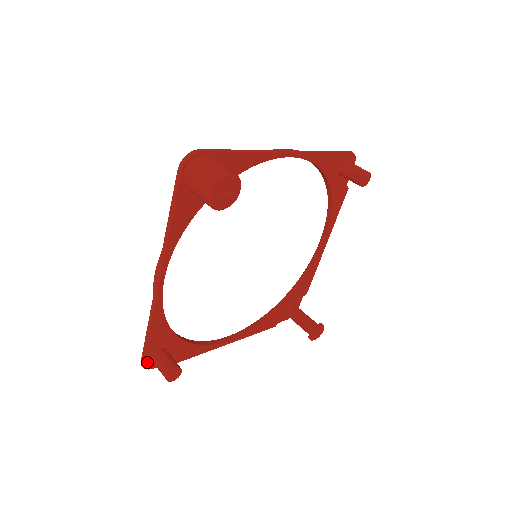
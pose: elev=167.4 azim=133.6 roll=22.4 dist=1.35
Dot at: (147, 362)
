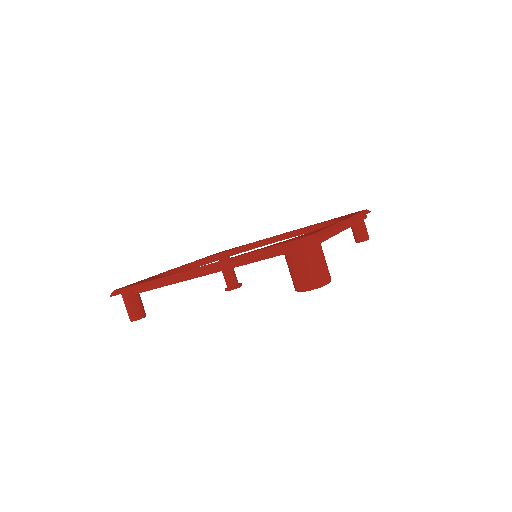
Dot at: occluded
